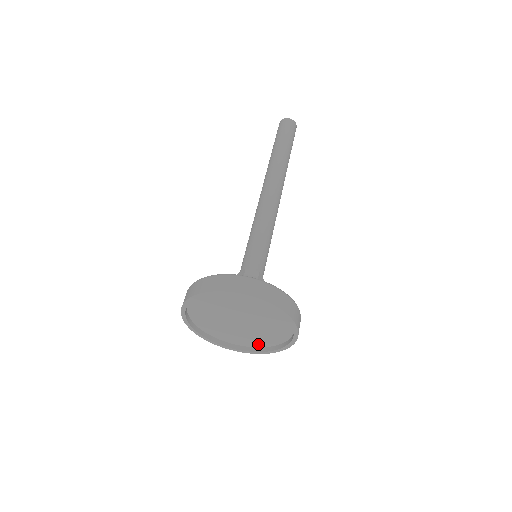
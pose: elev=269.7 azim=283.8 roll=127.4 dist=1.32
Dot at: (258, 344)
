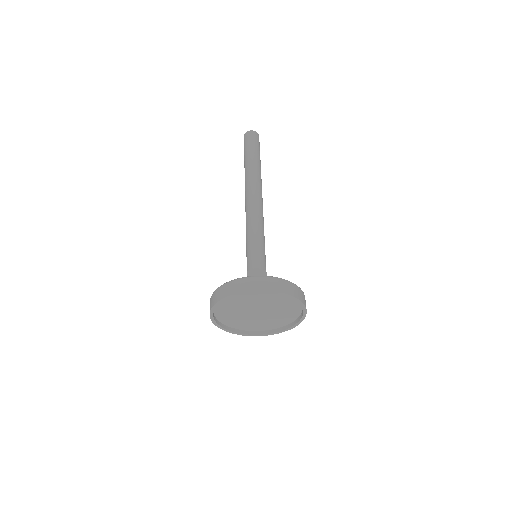
Dot at: (260, 328)
